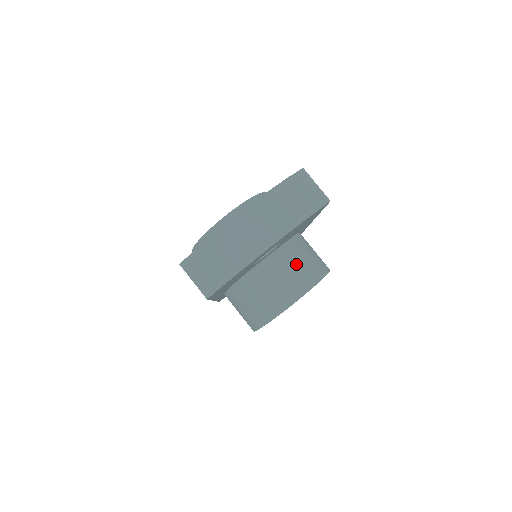
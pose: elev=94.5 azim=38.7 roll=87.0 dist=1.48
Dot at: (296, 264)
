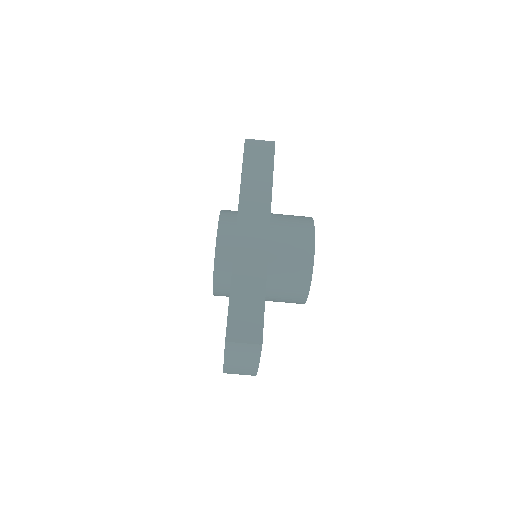
Dot at: (284, 291)
